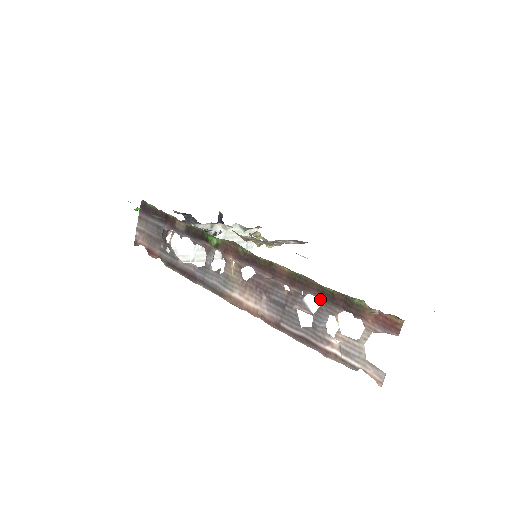
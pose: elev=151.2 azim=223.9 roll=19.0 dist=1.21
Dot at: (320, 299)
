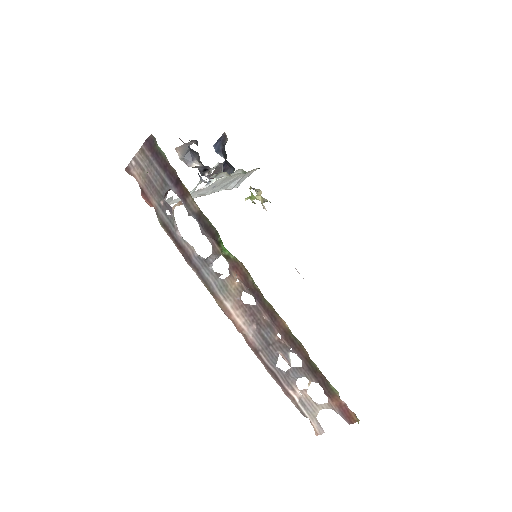
Dot at: (304, 364)
